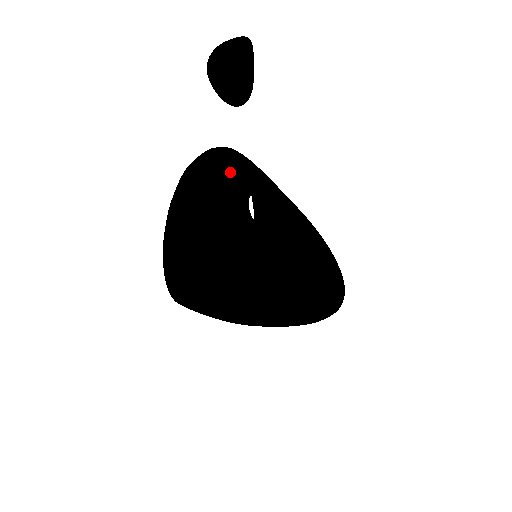
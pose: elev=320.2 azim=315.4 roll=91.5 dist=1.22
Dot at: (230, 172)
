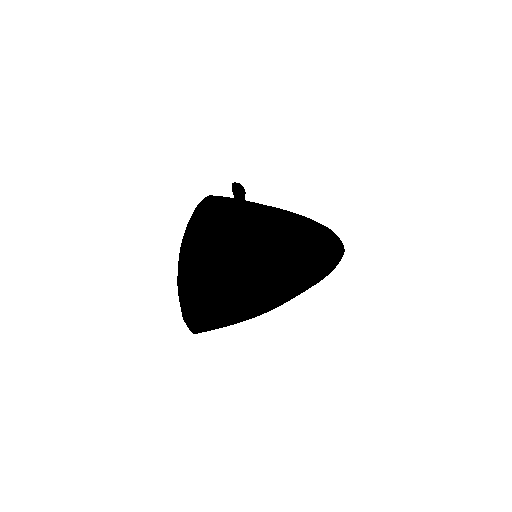
Dot at: occluded
